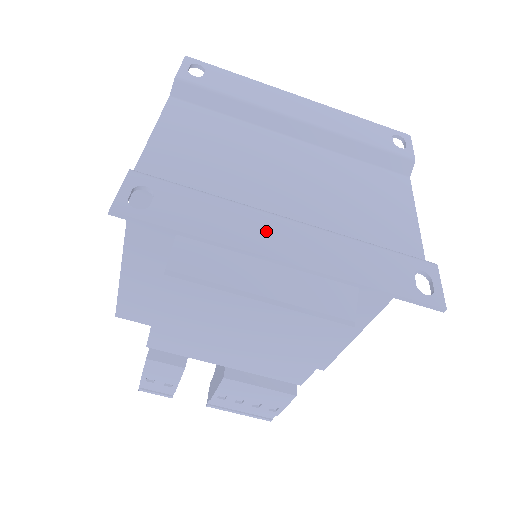
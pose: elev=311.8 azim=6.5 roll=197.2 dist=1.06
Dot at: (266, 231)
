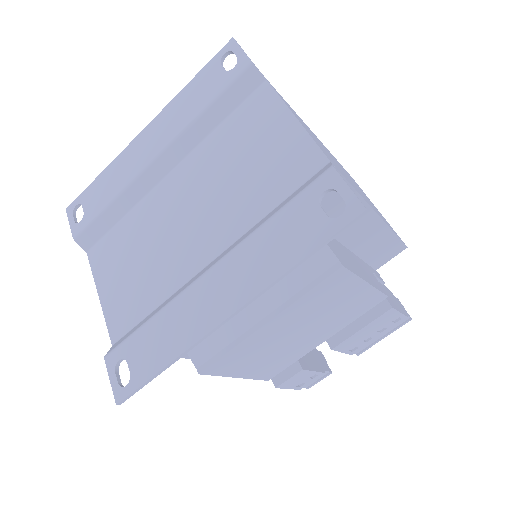
Dot at: (198, 306)
